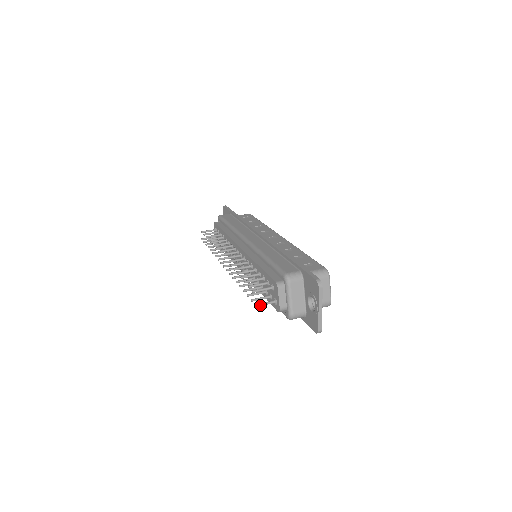
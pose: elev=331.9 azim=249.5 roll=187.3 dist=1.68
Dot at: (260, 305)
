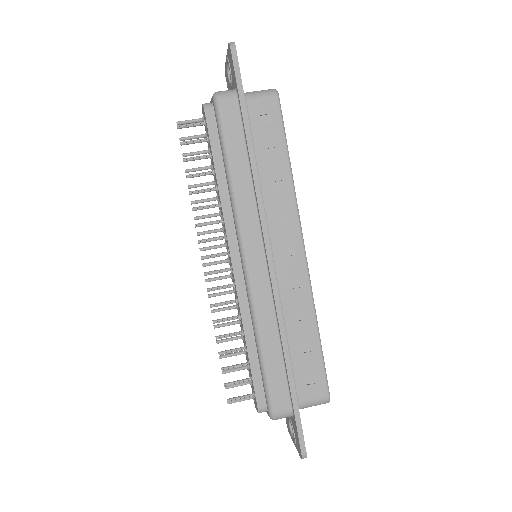
Dot at: occluded
